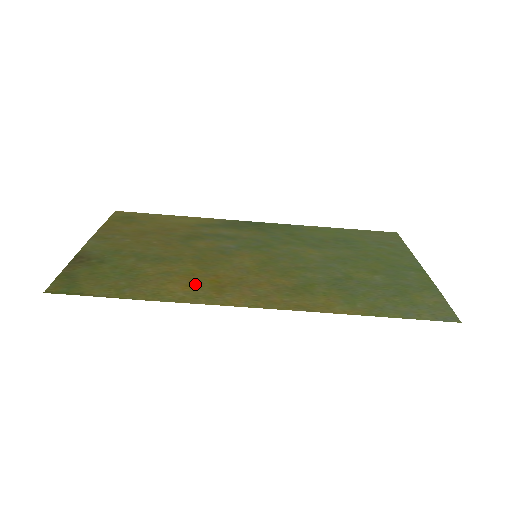
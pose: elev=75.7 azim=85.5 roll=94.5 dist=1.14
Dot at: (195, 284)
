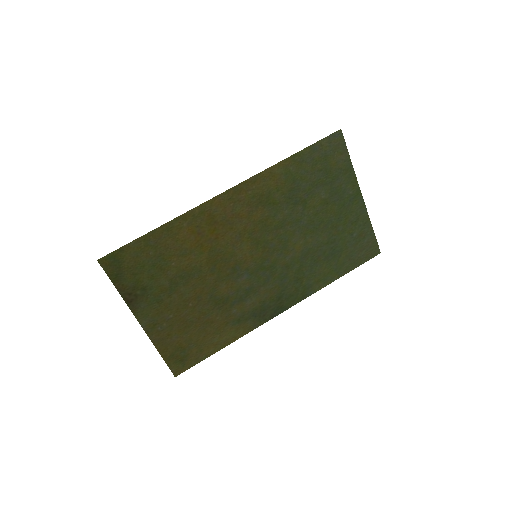
Dot at: (198, 232)
